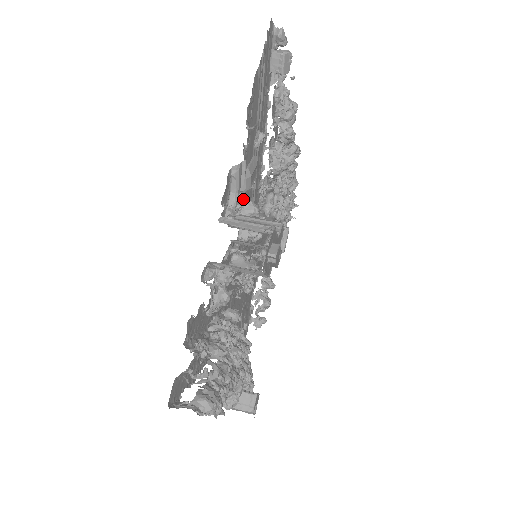
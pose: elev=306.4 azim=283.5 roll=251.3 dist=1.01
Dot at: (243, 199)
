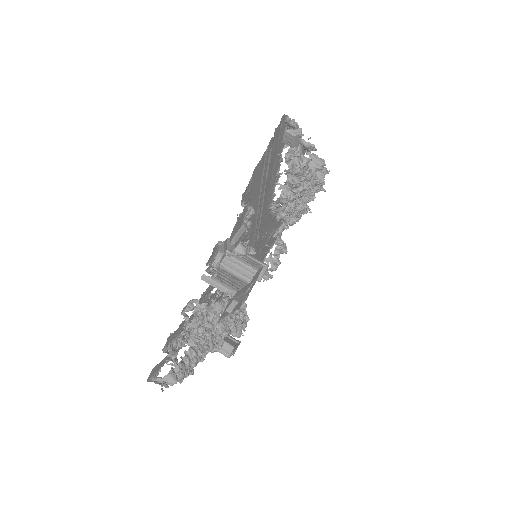
Dot at: (228, 254)
